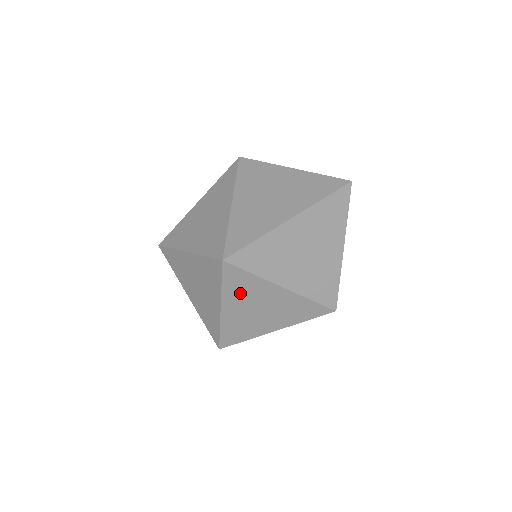
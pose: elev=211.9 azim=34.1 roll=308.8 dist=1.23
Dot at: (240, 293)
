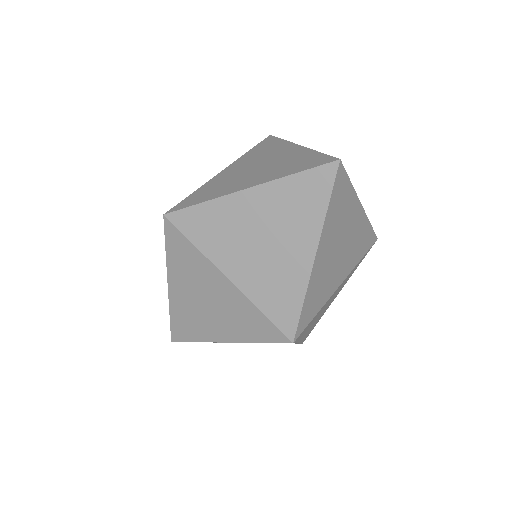
Dot at: occluded
